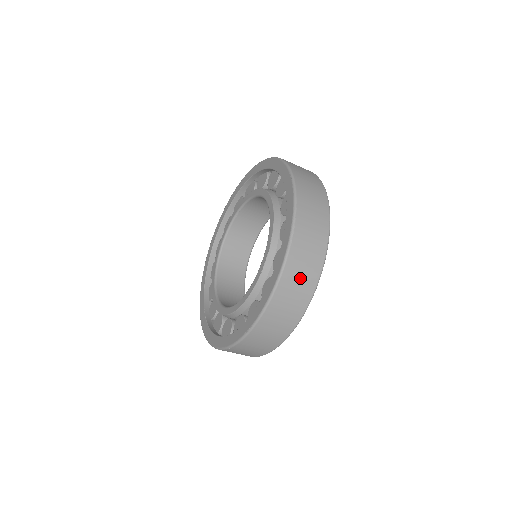
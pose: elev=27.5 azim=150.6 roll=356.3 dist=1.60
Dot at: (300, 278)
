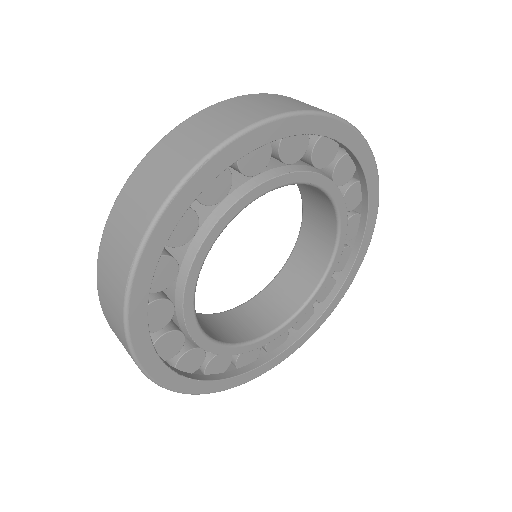
Dot at: (273, 102)
